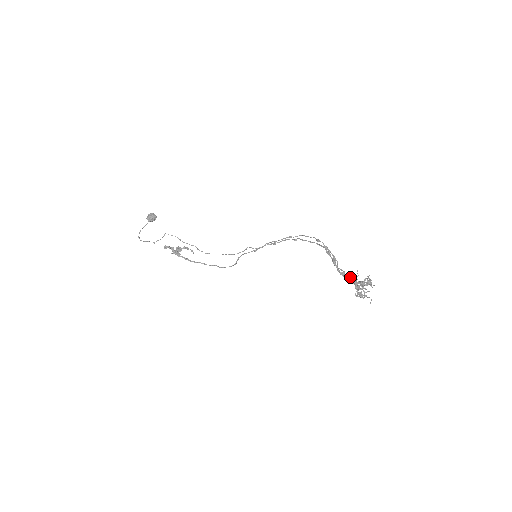
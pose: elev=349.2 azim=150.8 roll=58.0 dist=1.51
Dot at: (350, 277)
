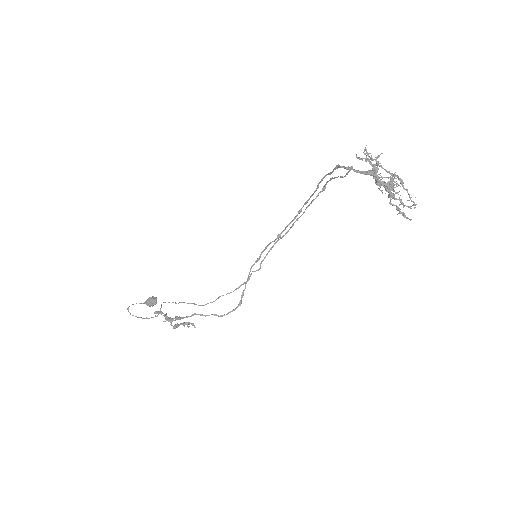
Dot at: (356, 154)
